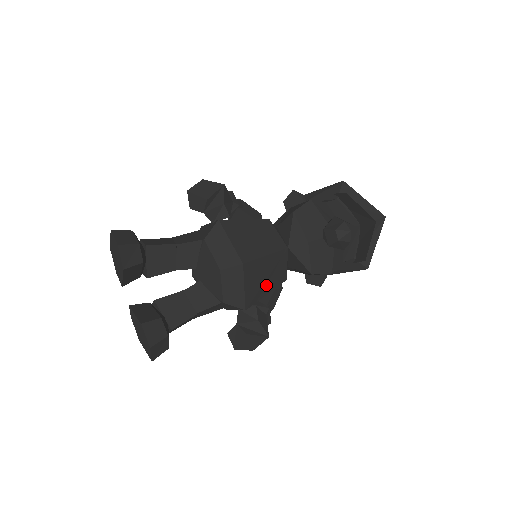
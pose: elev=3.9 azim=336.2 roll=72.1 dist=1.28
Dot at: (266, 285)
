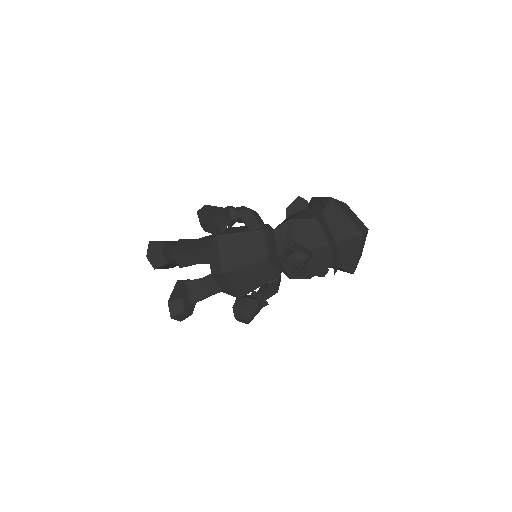
Dot at: (255, 282)
